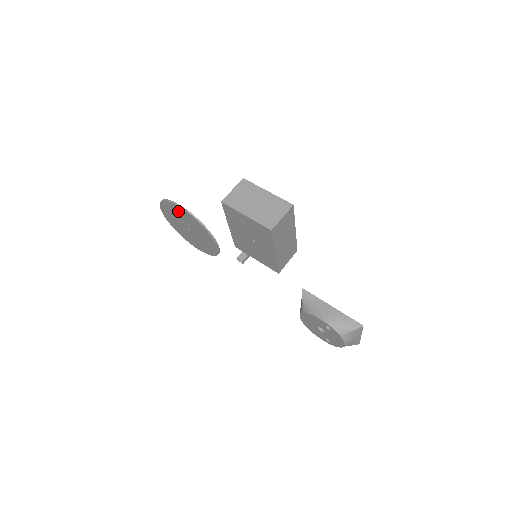
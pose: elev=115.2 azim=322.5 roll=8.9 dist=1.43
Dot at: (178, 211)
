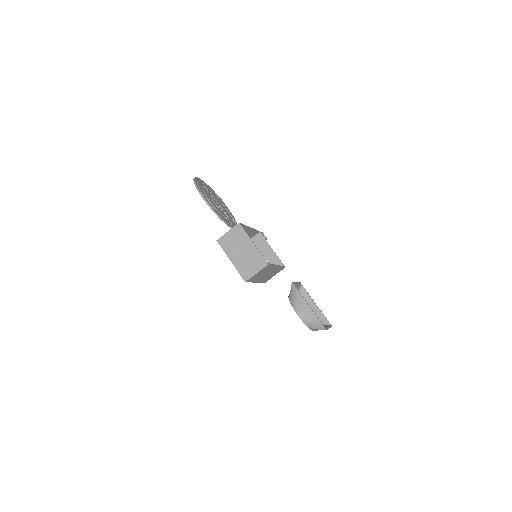
Dot at: (204, 196)
